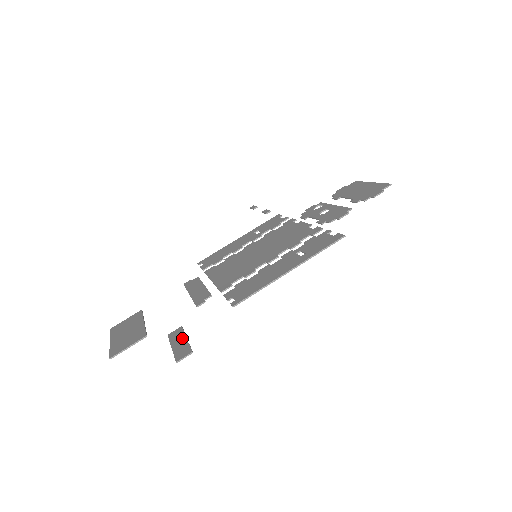
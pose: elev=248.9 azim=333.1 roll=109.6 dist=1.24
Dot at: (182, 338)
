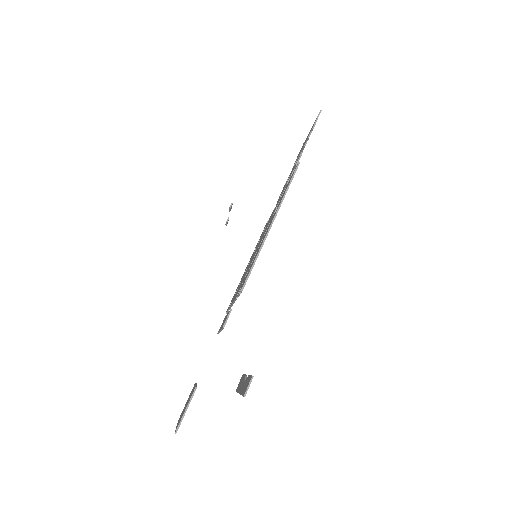
Dot at: (244, 379)
